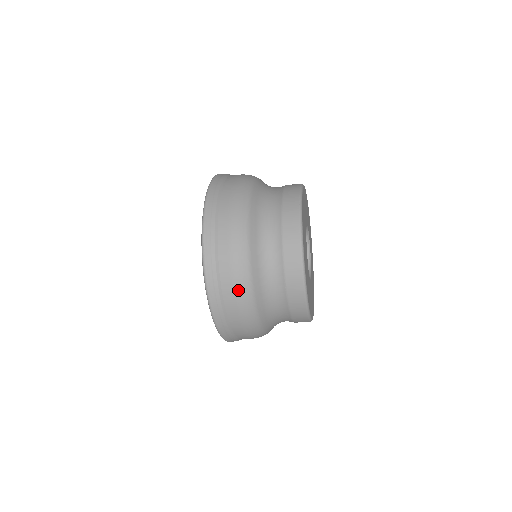
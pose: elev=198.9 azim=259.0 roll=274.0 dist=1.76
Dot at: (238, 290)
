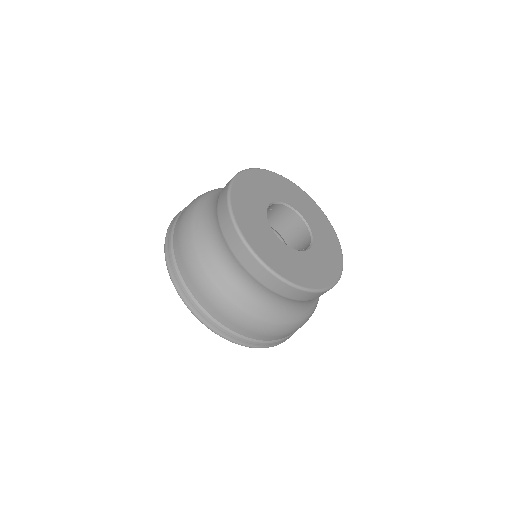
Dot at: (202, 288)
